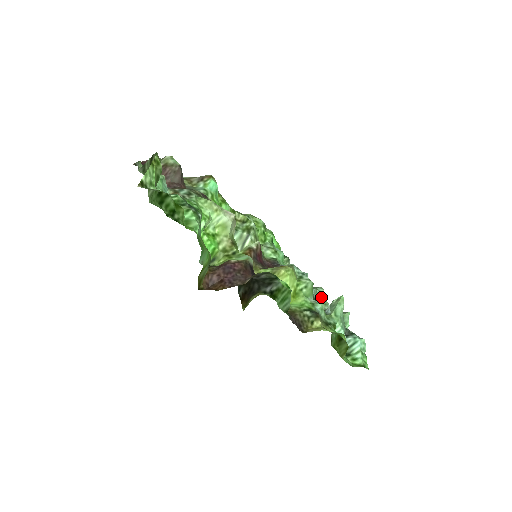
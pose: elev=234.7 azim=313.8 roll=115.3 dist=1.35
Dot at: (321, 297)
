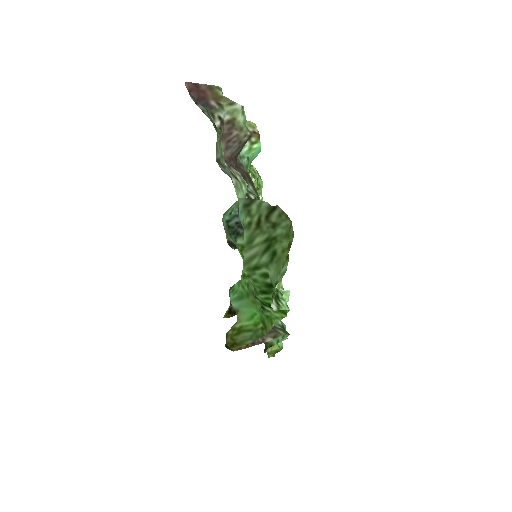
Dot at: occluded
